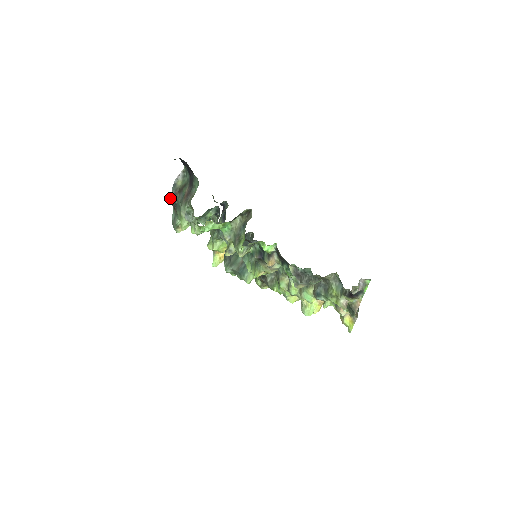
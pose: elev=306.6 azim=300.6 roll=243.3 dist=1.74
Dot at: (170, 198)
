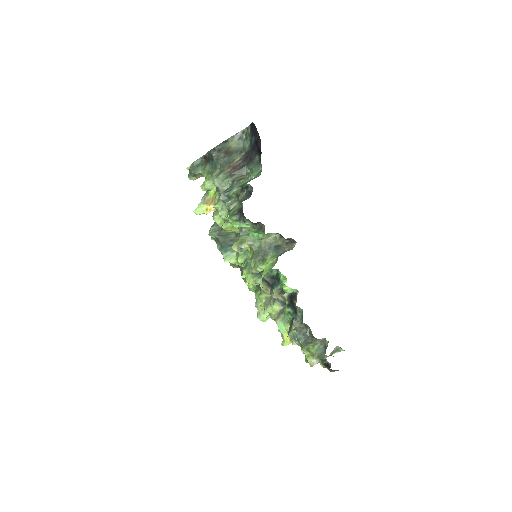
Dot at: occluded
